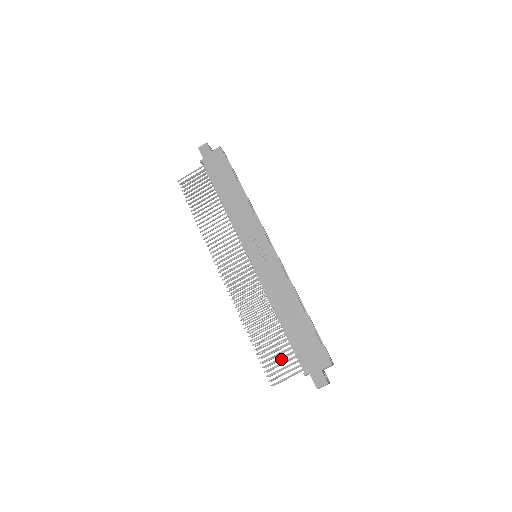
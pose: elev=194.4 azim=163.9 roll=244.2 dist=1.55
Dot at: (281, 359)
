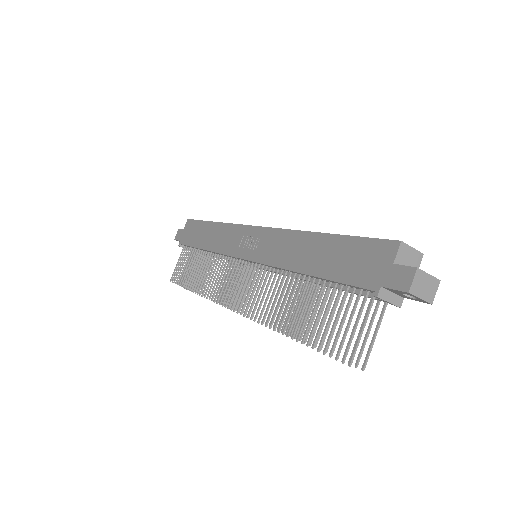
Dot at: occluded
